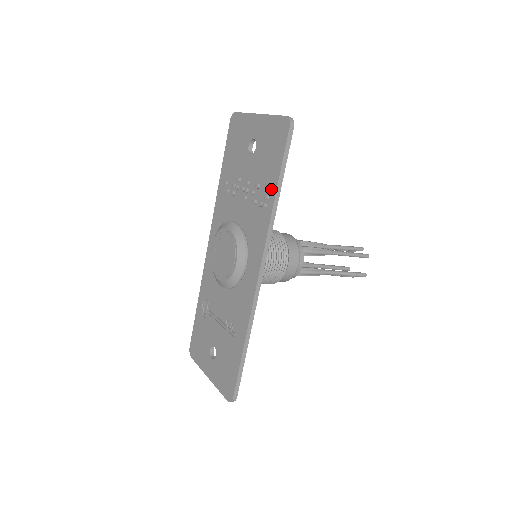
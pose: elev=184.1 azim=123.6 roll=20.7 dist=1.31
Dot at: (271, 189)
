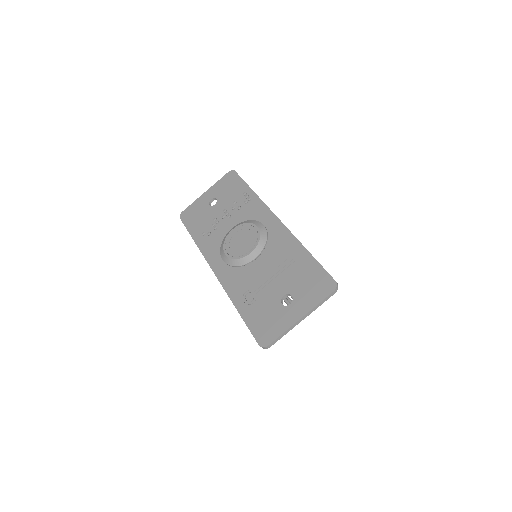
Dot at: (247, 192)
